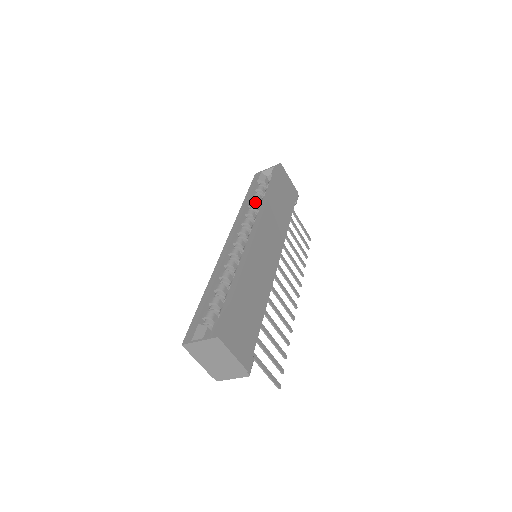
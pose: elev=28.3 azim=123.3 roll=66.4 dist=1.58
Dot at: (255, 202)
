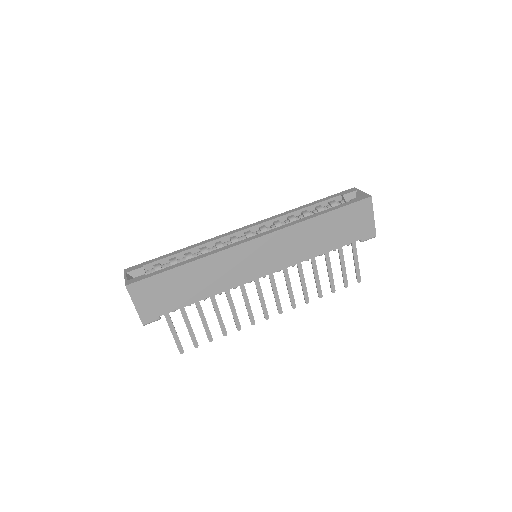
Dot at: (309, 213)
